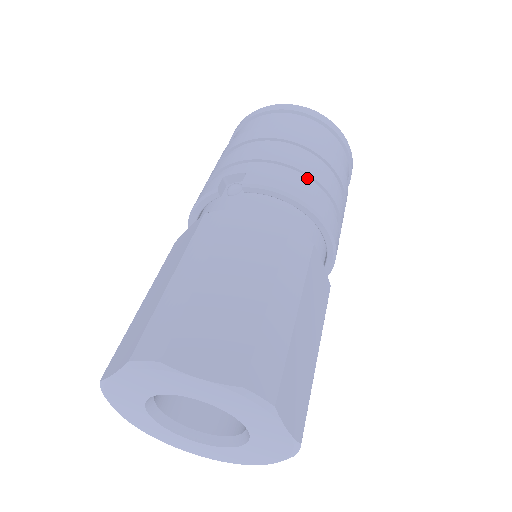
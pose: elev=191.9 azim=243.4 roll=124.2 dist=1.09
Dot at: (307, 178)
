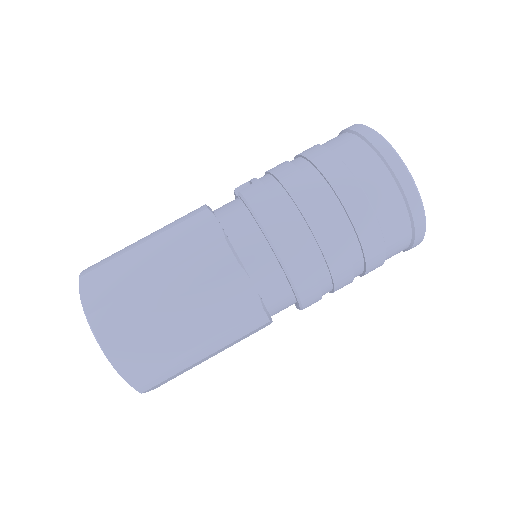
Dot at: (294, 206)
